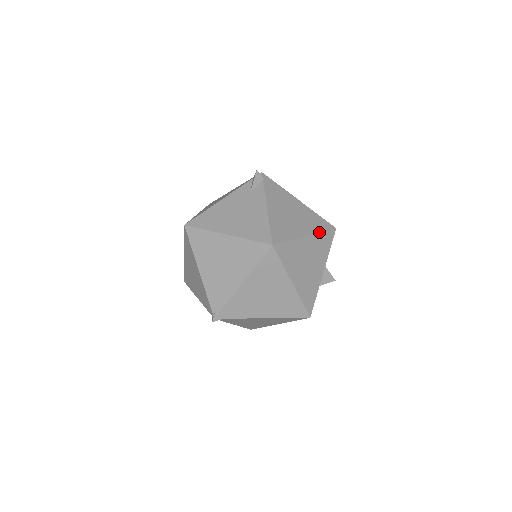
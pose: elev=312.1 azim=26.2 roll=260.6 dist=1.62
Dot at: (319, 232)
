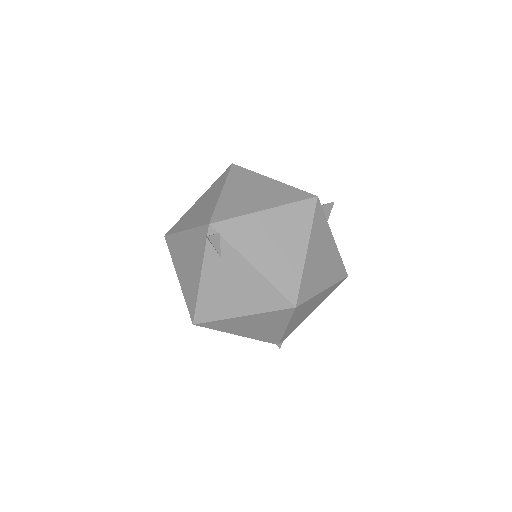
Dot at: (311, 228)
